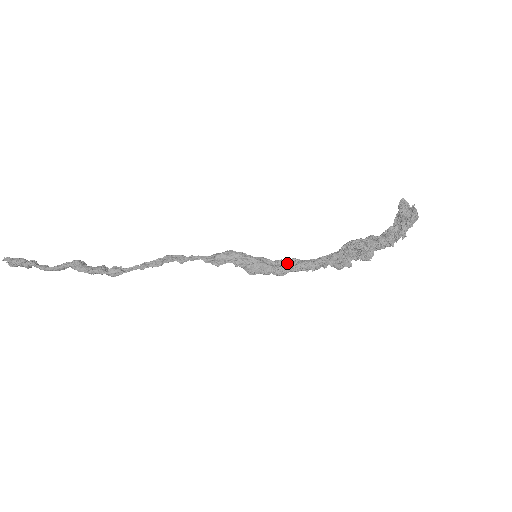
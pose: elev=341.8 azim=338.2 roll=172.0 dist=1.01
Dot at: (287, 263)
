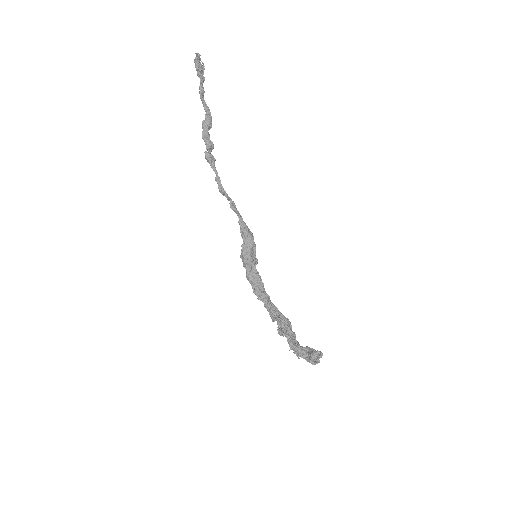
Dot at: (257, 280)
